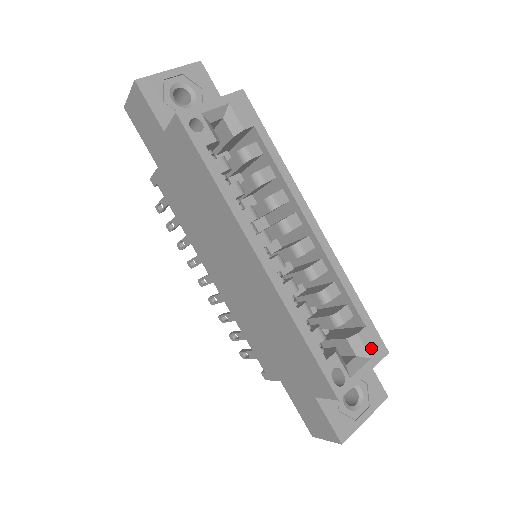
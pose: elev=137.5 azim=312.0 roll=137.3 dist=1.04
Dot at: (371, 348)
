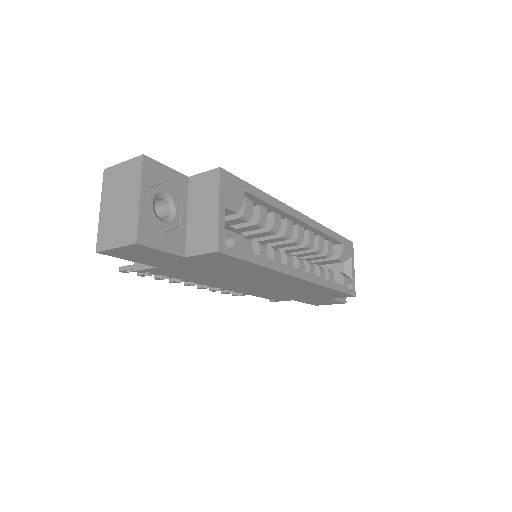
Dot at: (349, 251)
